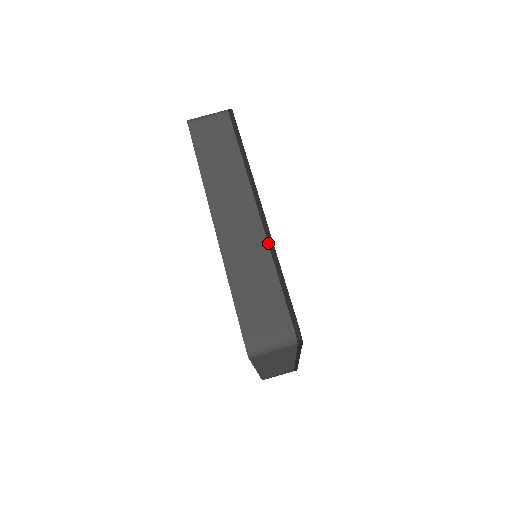
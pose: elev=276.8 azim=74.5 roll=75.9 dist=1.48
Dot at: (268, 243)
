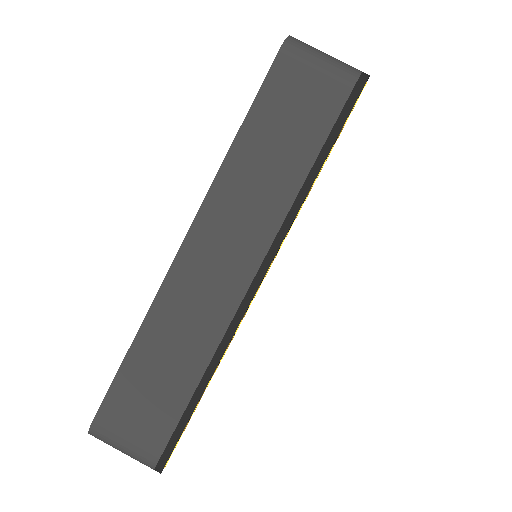
Dot at: (223, 337)
